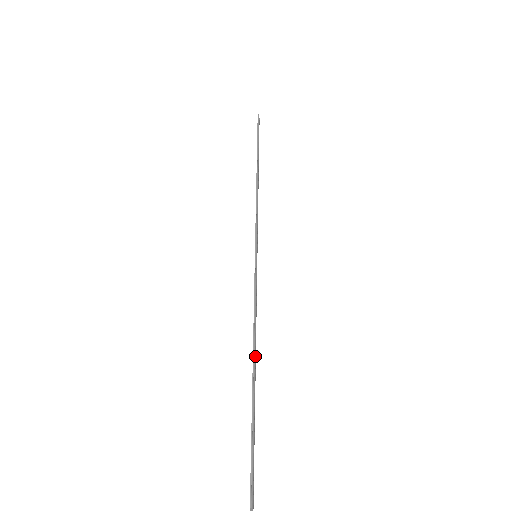
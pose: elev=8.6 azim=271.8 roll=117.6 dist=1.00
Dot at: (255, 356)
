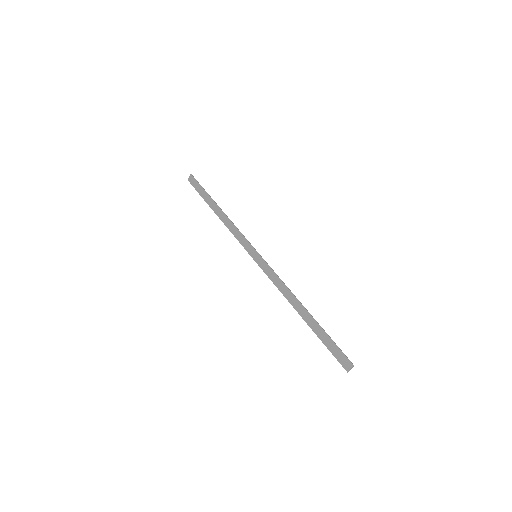
Dot at: (300, 303)
